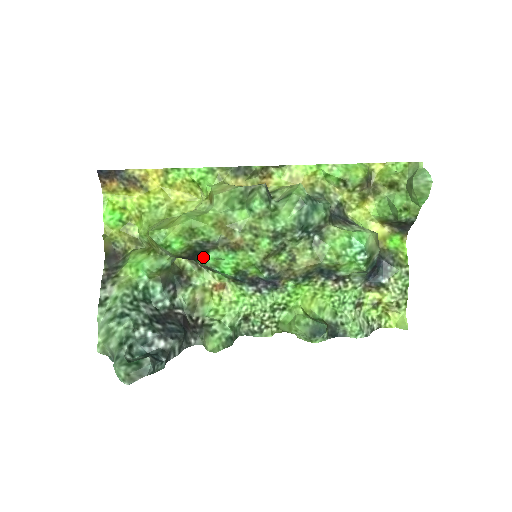
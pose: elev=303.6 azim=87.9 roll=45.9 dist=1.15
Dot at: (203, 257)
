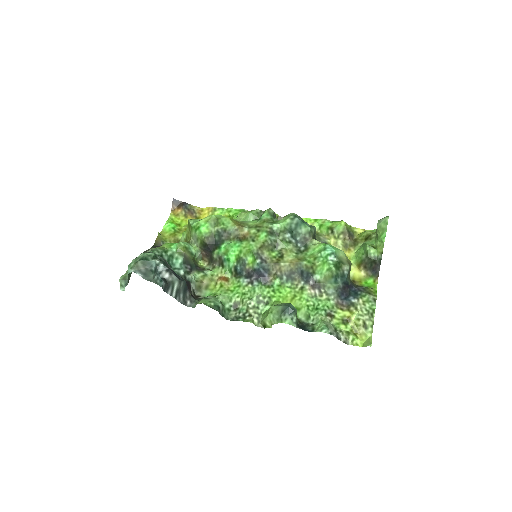
Dot at: (219, 247)
